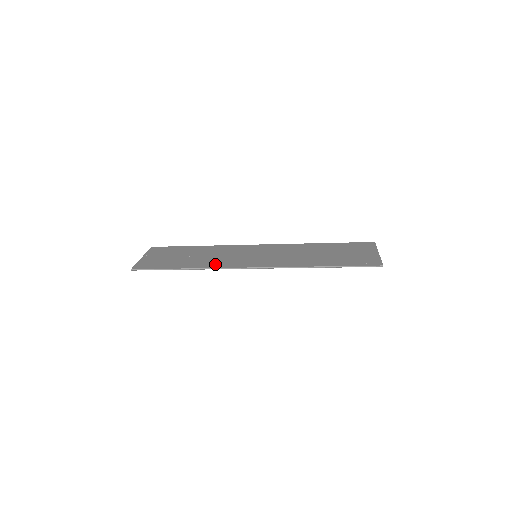
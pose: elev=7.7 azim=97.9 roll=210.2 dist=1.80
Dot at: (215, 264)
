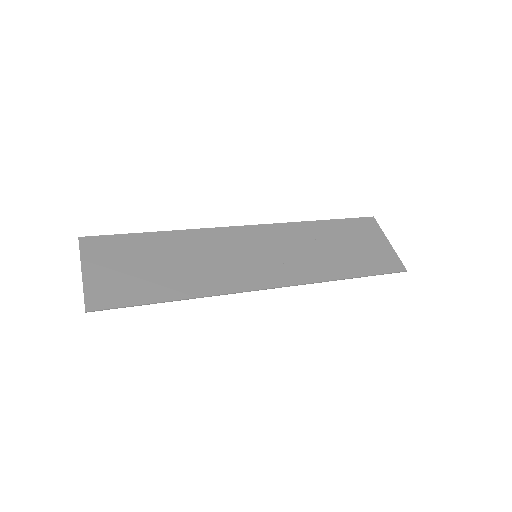
Dot at: (214, 284)
